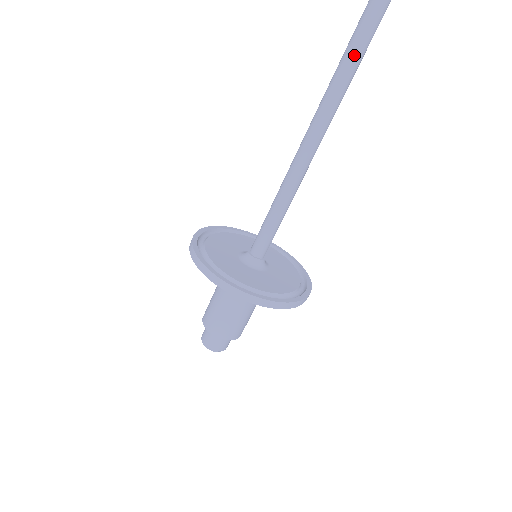
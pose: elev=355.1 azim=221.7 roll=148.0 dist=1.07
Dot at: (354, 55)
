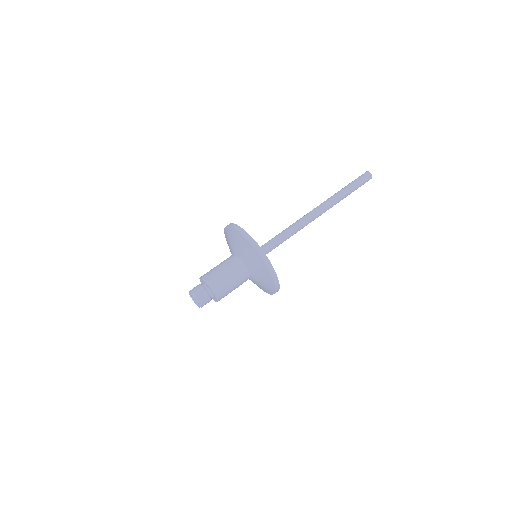
Dot at: (349, 190)
